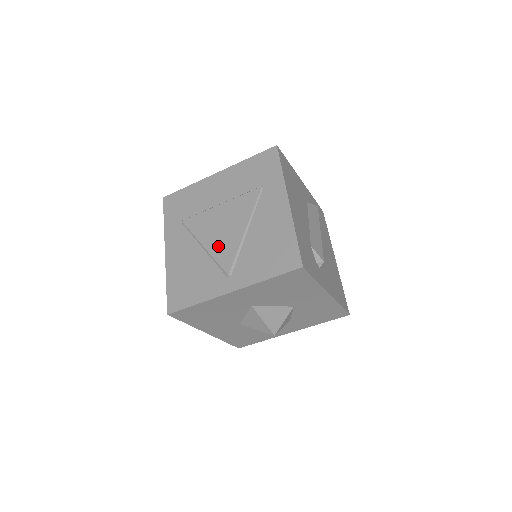
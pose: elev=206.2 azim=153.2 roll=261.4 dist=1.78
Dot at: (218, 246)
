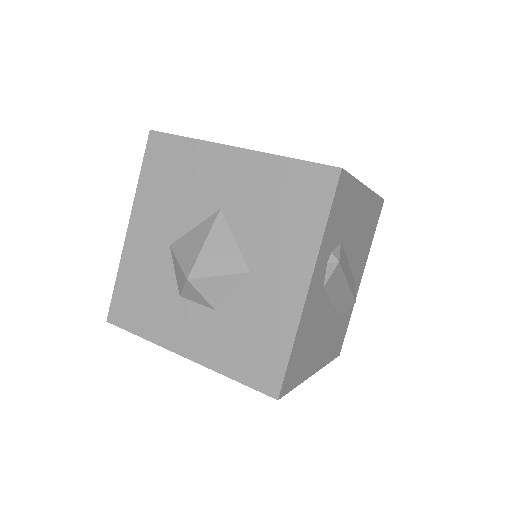
Dot at: occluded
